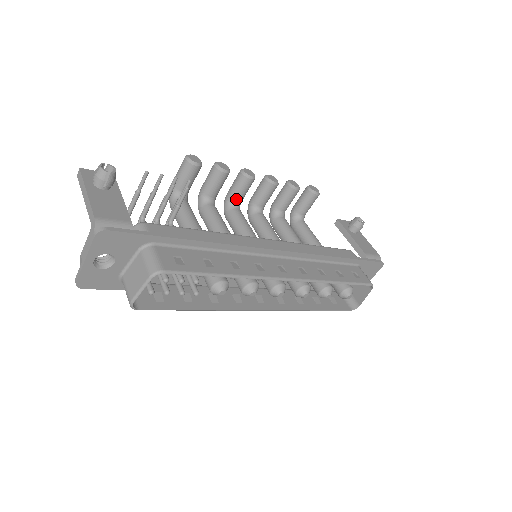
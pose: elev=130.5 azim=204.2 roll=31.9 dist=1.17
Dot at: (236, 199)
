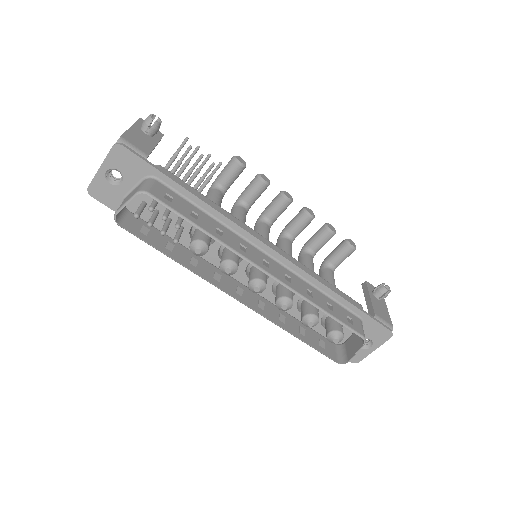
Dot at: (269, 215)
